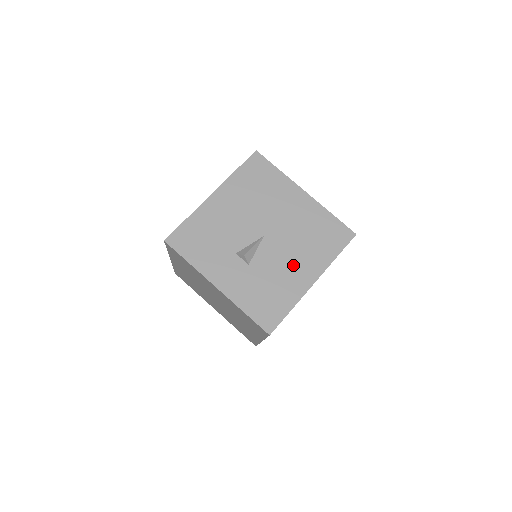
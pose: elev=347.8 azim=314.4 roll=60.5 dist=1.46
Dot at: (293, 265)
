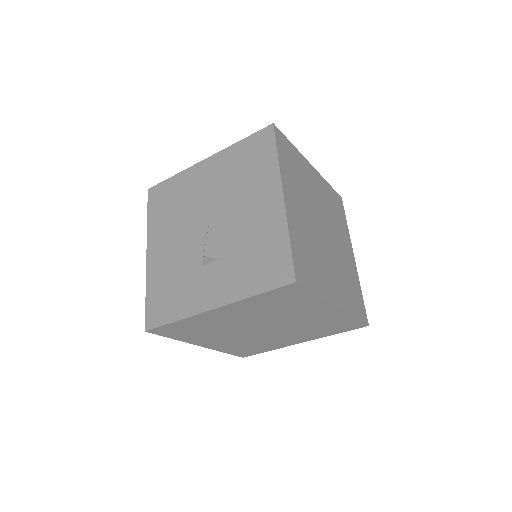
Dot at: (252, 210)
